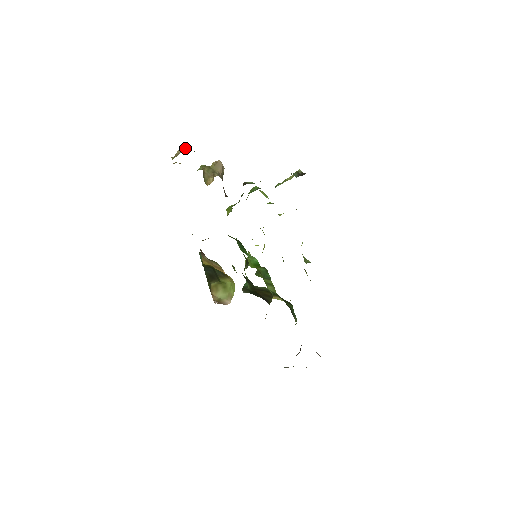
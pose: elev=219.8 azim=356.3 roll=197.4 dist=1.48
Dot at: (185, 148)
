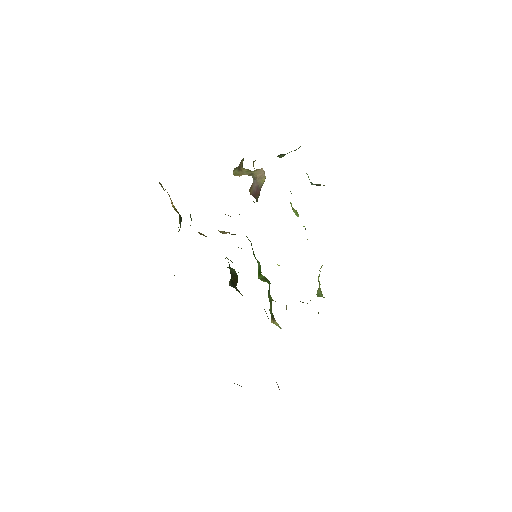
Dot at: occluded
